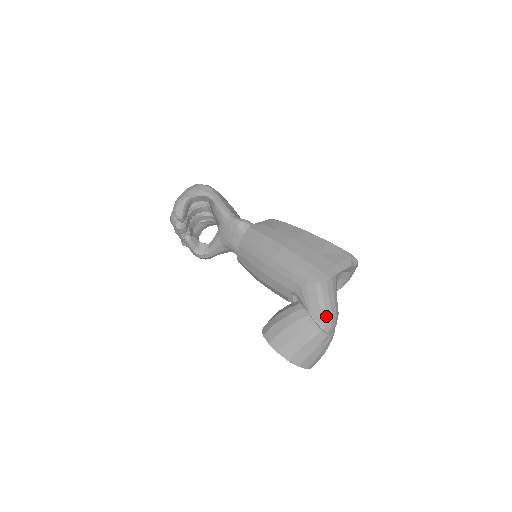
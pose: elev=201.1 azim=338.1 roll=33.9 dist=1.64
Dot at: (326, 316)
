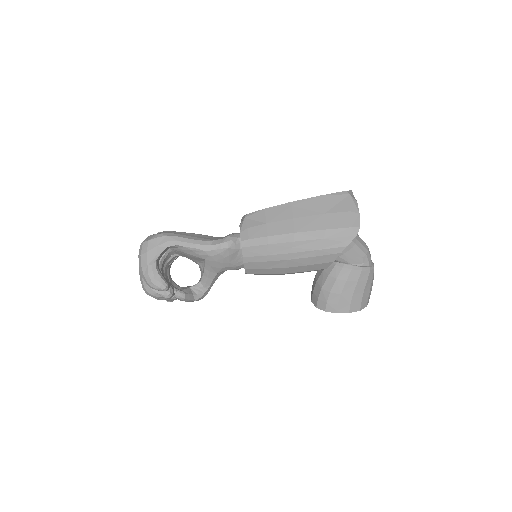
Dot at: (365, 255)
